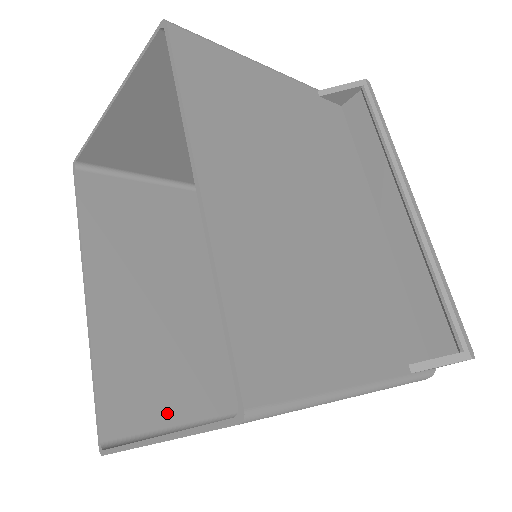
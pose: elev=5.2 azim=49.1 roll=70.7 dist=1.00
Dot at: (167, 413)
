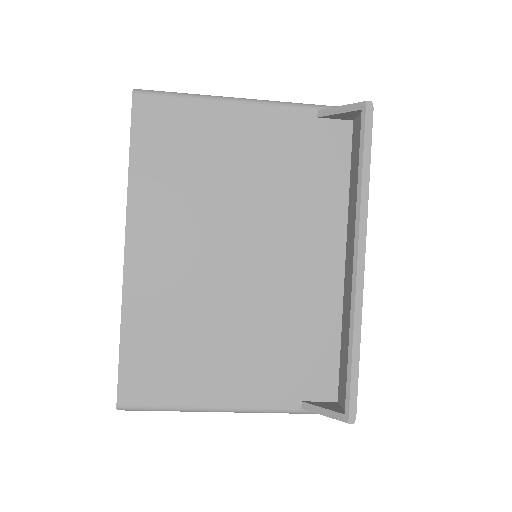
Dot at: occluded
